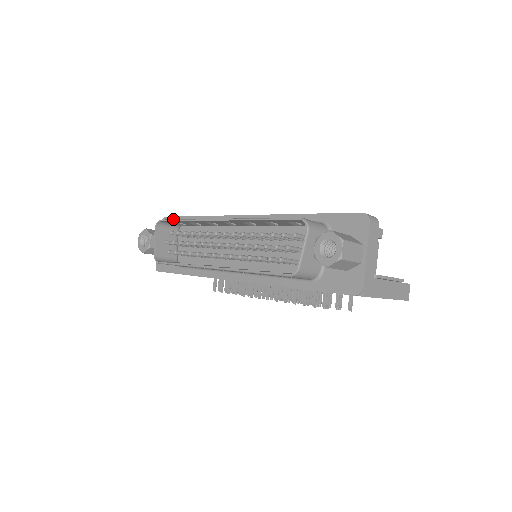
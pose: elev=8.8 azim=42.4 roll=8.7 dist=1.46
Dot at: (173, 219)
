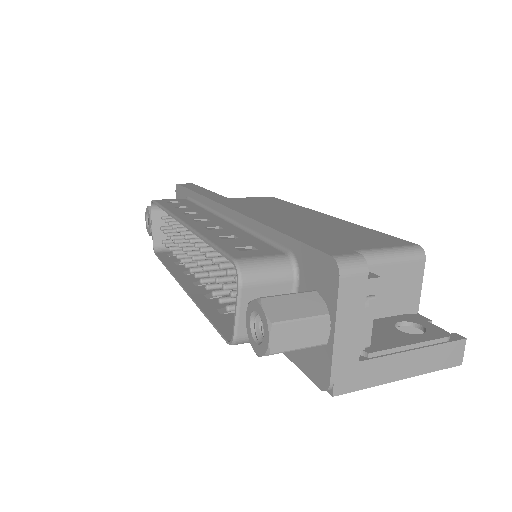
Dot at: (158, 204)
